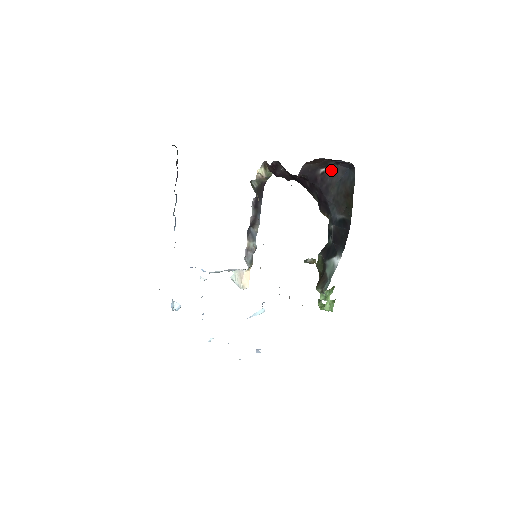
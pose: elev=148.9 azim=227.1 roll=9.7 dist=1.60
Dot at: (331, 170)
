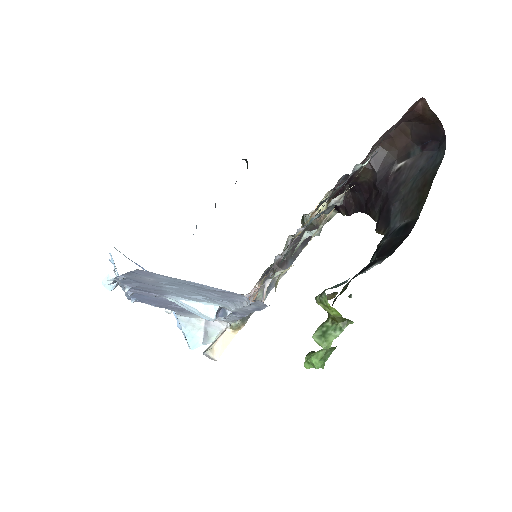
Dot at: (412, 161)
